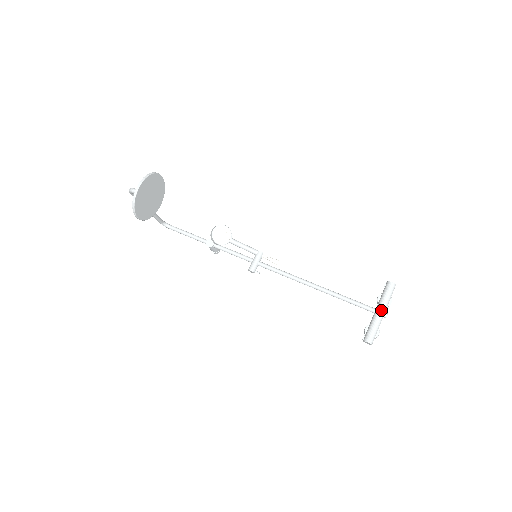
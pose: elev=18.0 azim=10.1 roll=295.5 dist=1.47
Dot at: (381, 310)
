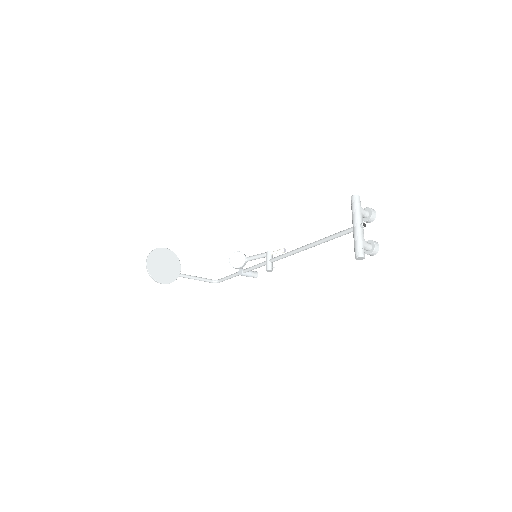
Dot at: (354, 224)
